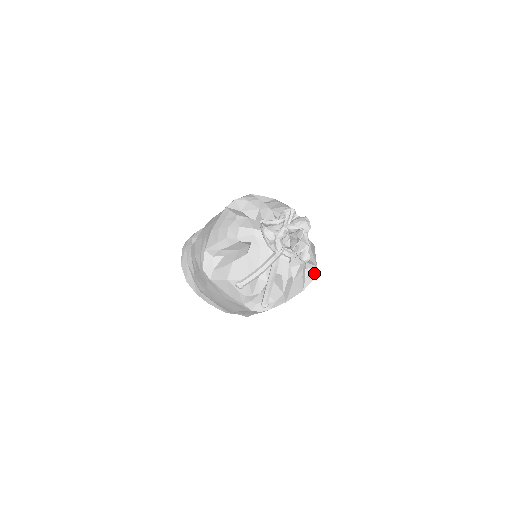
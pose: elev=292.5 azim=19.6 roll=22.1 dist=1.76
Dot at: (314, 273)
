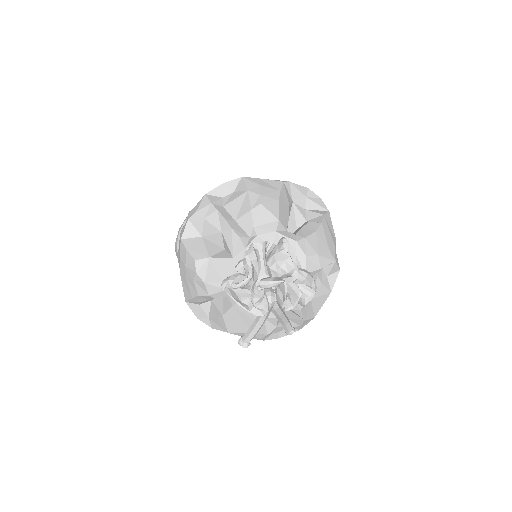
Dot at: (336, 267)
